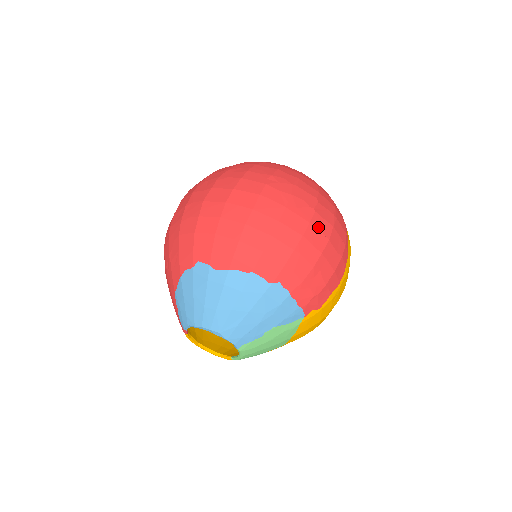
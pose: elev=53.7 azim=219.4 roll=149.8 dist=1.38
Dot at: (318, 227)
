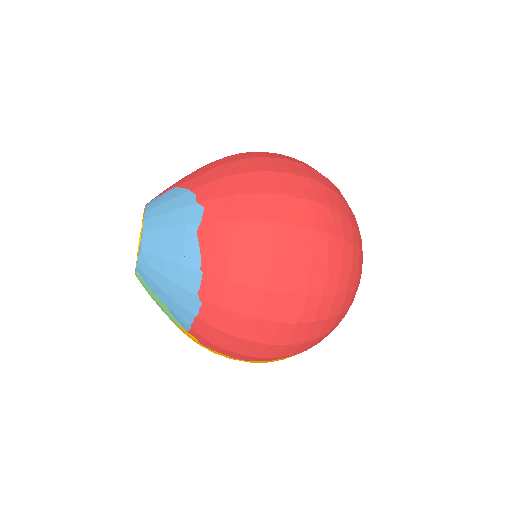
Dot at: (278, 331)
